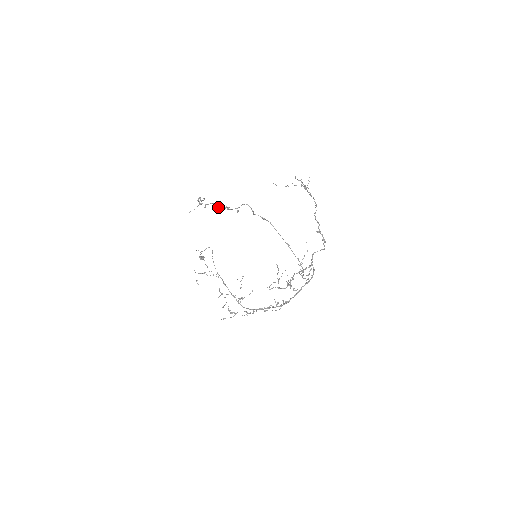
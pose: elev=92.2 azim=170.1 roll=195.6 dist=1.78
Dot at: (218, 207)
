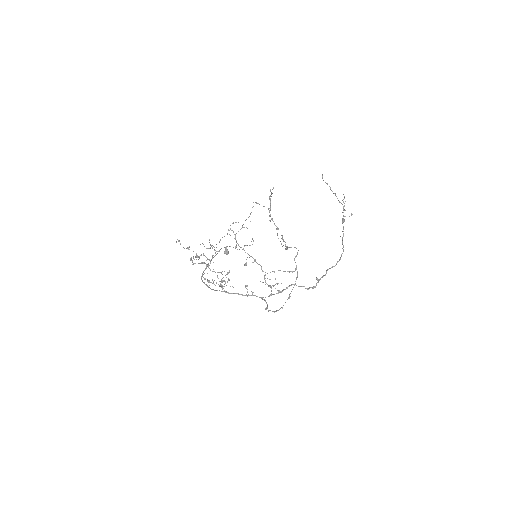
Dot at: occluded
